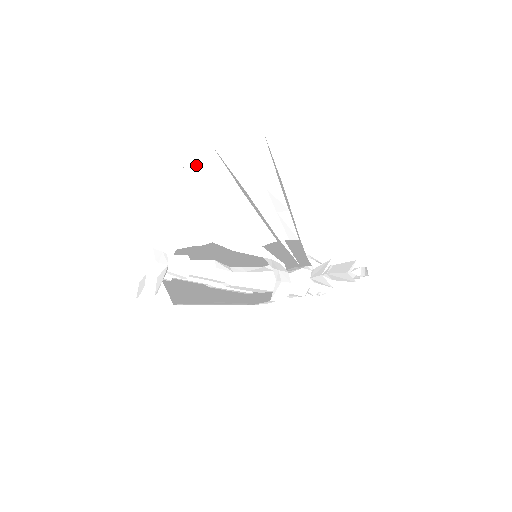
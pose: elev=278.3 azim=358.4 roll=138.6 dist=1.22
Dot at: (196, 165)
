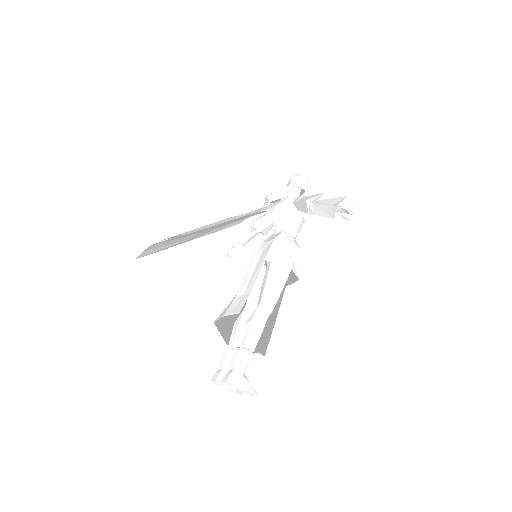
Dot at: (147, 253)
